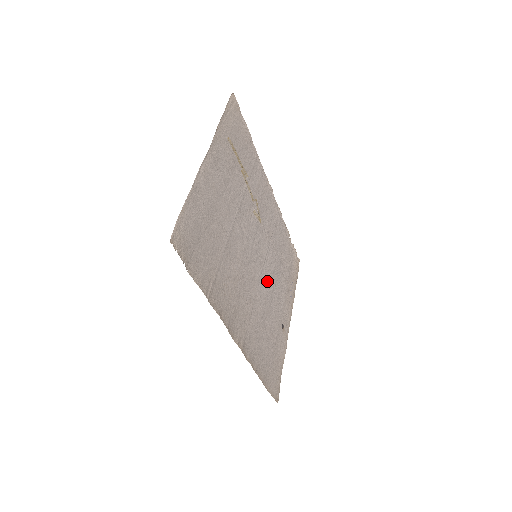
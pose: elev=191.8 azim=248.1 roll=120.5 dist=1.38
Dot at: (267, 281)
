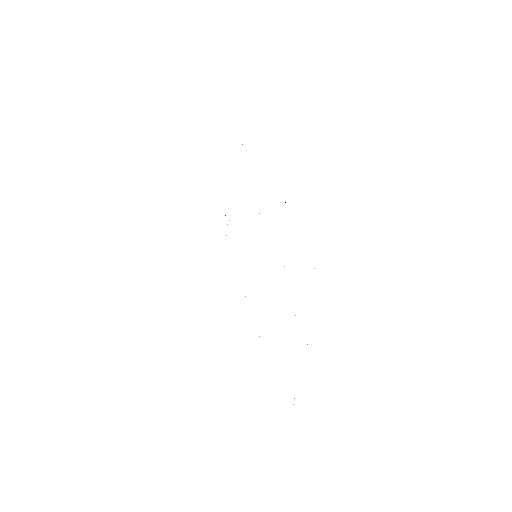
Dot at: occluded
